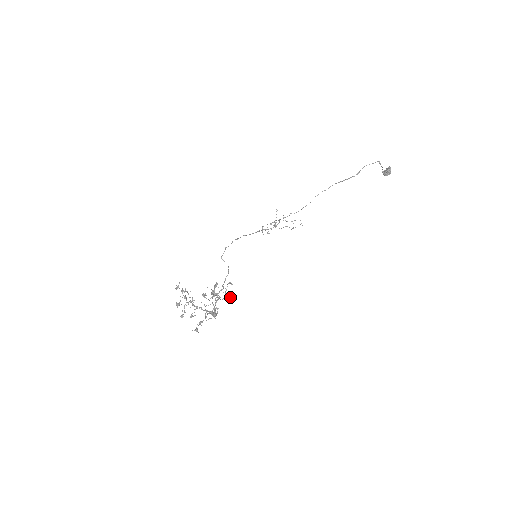
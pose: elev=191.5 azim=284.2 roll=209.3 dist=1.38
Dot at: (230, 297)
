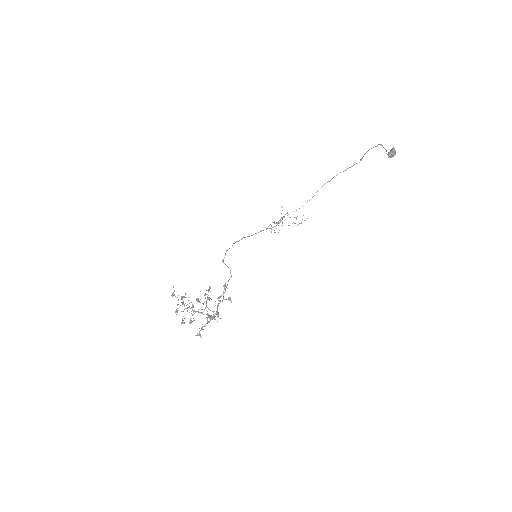
Dot at: (228, 299)
